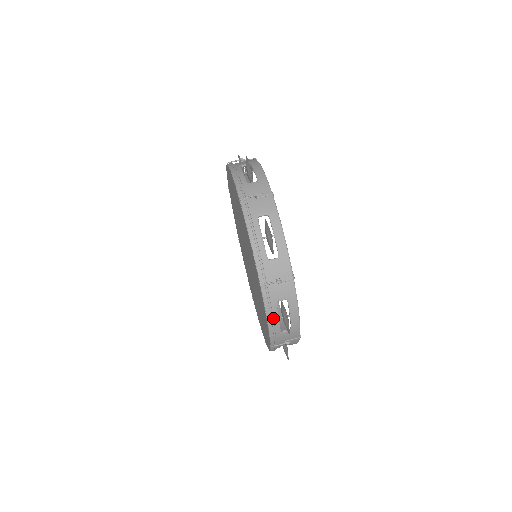
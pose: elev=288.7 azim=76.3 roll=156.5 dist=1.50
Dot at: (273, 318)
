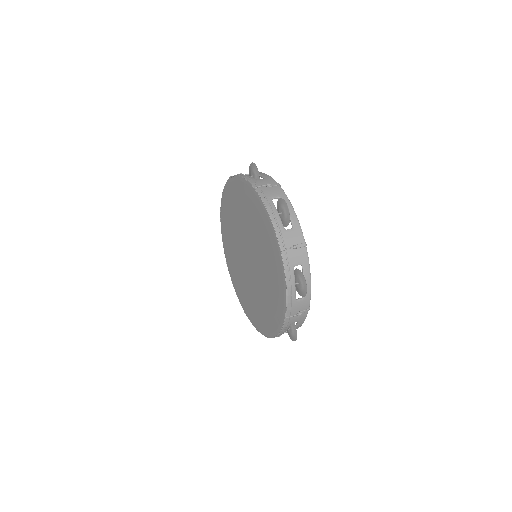
Dot at: (291, 283)
